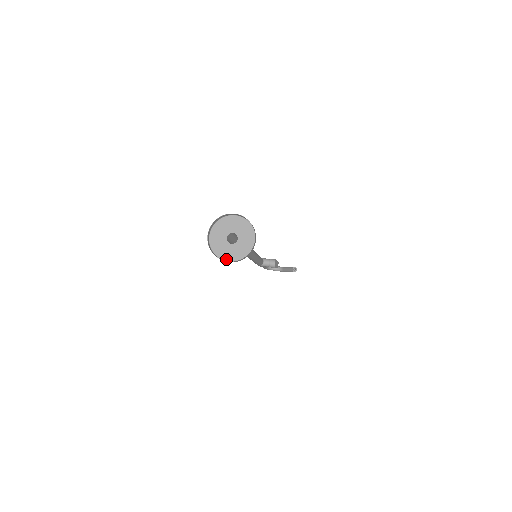
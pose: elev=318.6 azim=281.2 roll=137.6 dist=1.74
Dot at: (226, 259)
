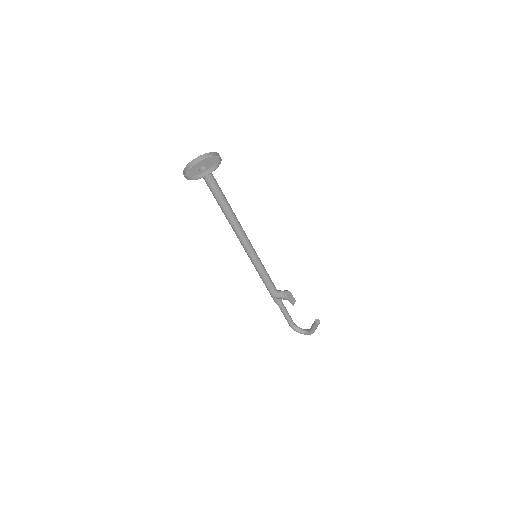
Dot at: (192, 179)
